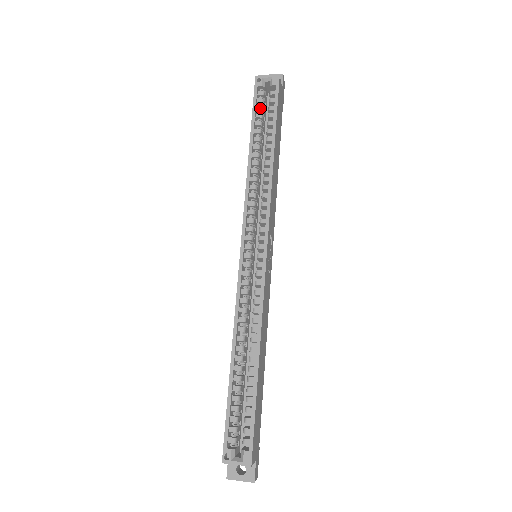
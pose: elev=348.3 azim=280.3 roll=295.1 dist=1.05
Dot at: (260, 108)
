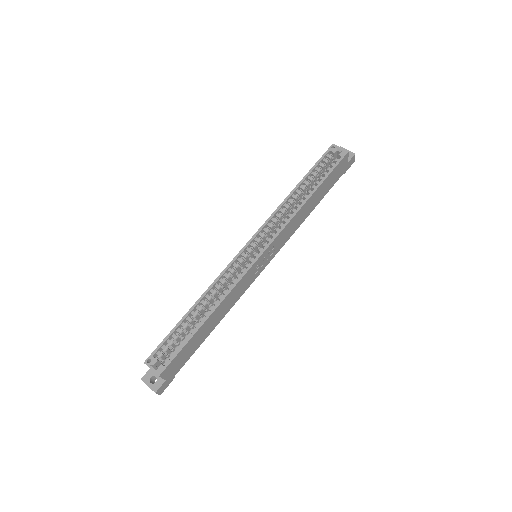
Dot at: (322, 165)
